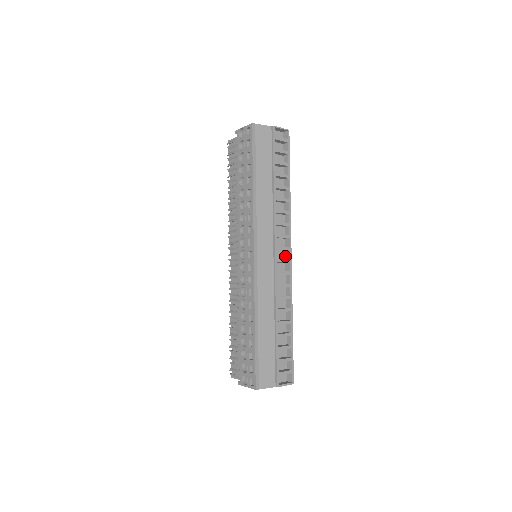
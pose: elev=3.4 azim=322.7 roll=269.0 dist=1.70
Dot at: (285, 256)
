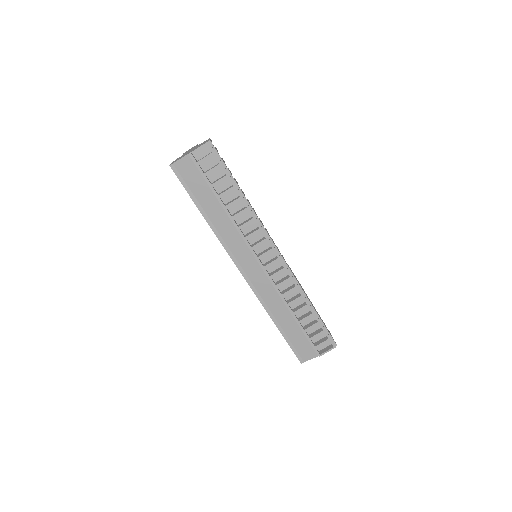
Dot at: occluded
